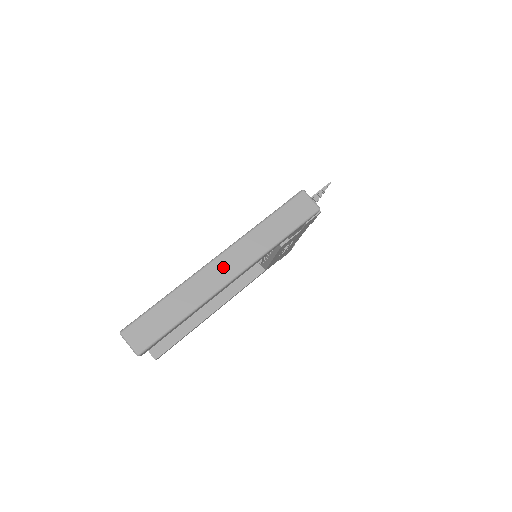
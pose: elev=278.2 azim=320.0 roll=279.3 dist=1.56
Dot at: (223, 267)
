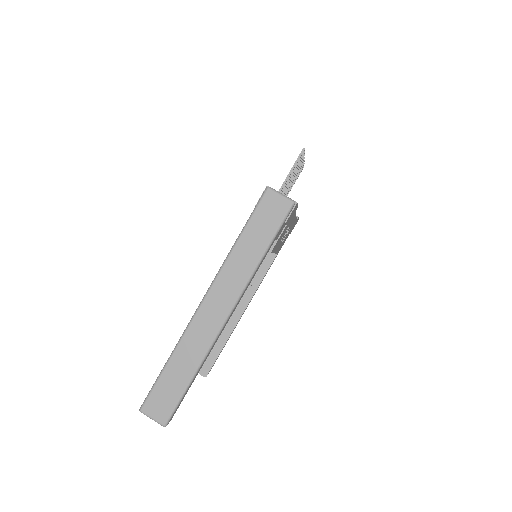
Dot at: (212, 310)
